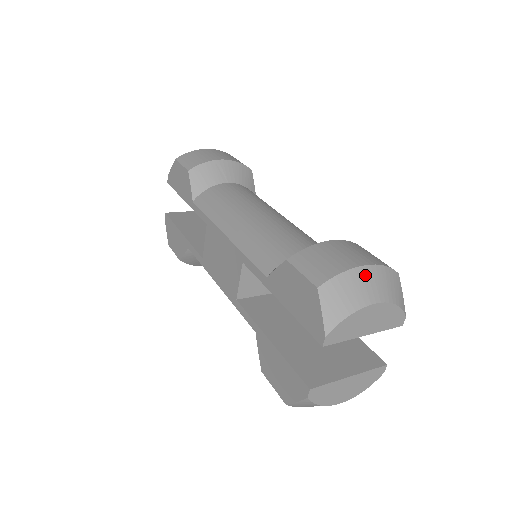
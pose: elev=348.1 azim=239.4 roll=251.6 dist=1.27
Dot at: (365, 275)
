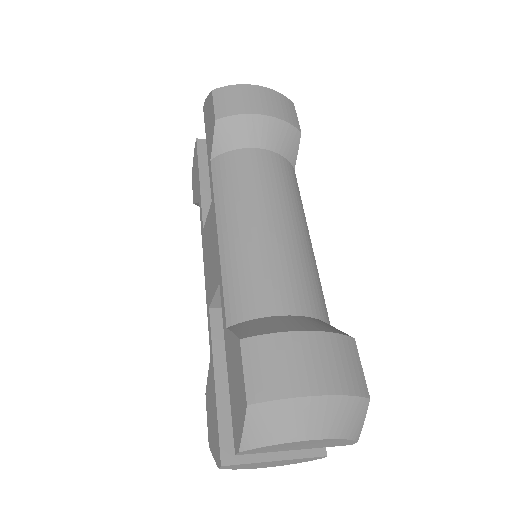
Dot at: (314, 407)
